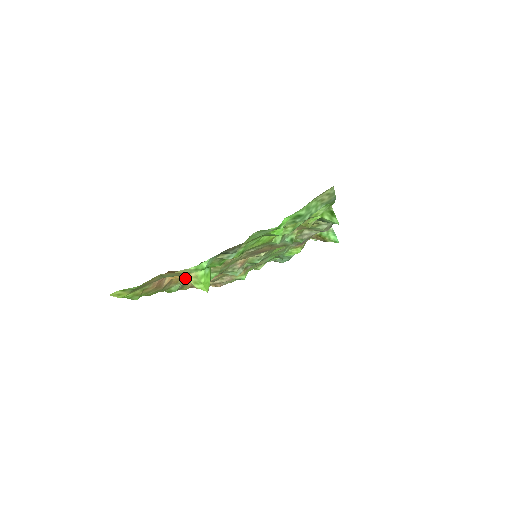
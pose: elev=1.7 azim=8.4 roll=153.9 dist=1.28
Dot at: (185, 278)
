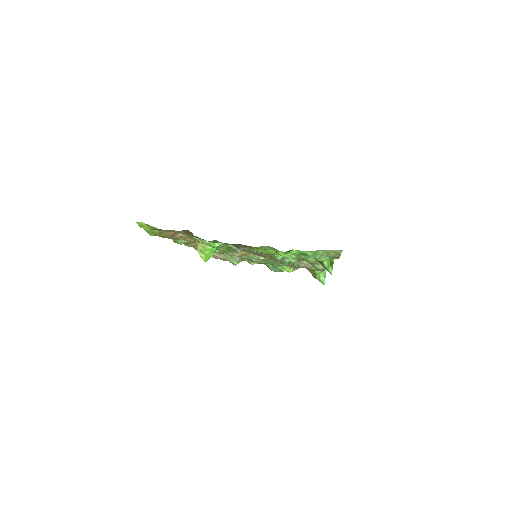
Dot at: (195, 242)
